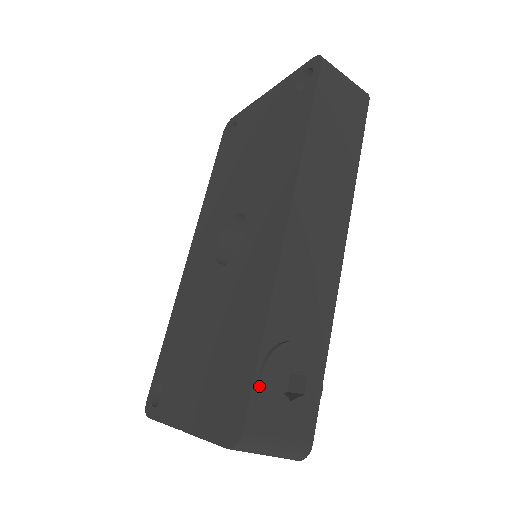
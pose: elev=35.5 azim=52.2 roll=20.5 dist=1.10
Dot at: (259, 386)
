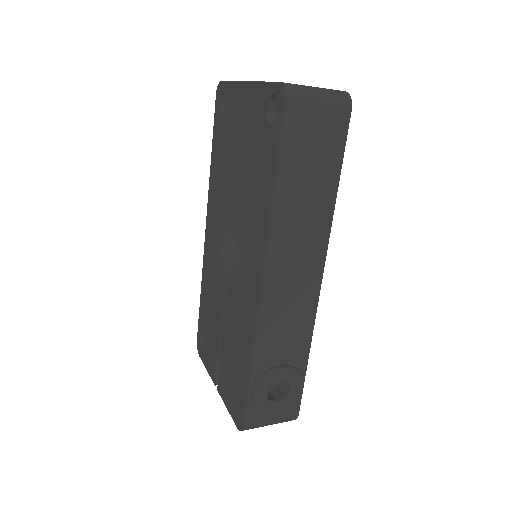
Dot at: (251, 402)
